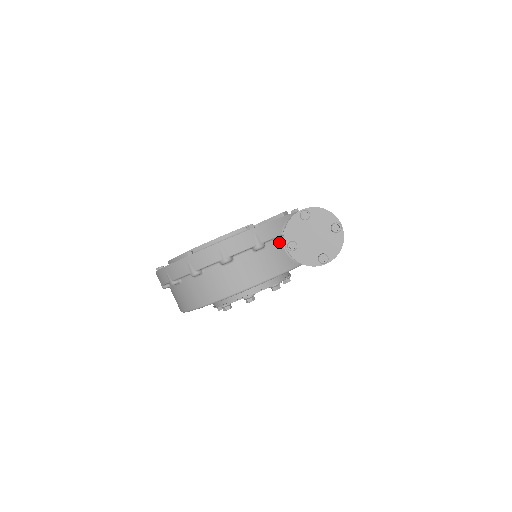
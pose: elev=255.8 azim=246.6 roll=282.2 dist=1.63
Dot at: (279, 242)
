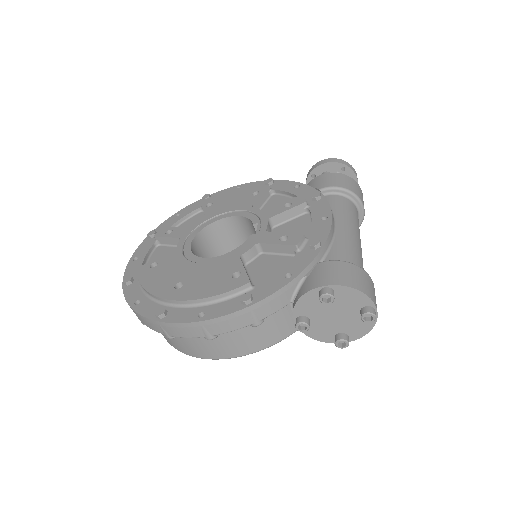
Dot at: occluded
